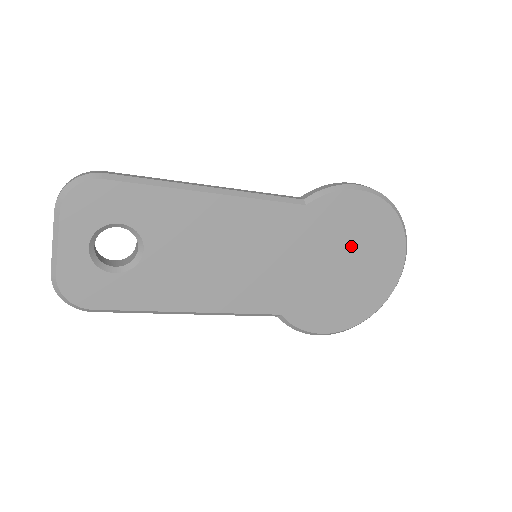
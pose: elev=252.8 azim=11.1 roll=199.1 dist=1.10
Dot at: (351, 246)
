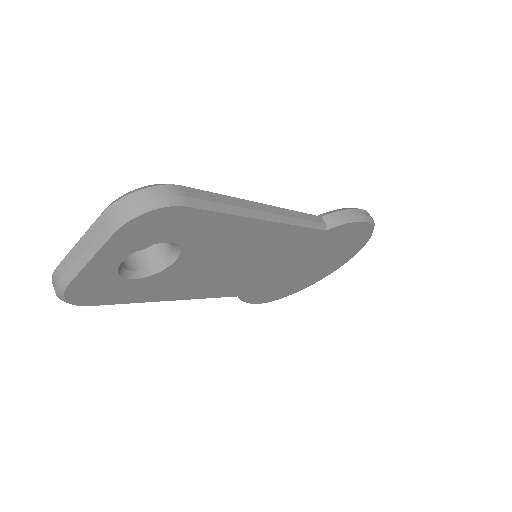
Dot at: (326, 255)
